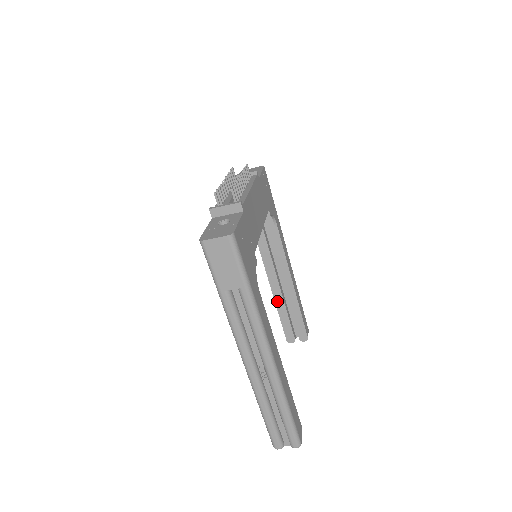
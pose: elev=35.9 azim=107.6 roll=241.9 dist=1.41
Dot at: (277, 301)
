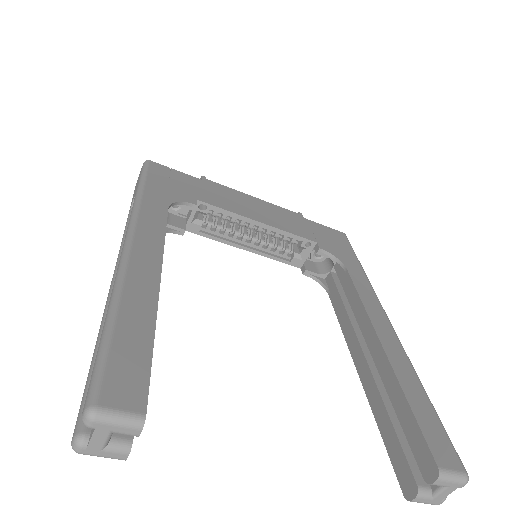
Dot at: (369, 394)
